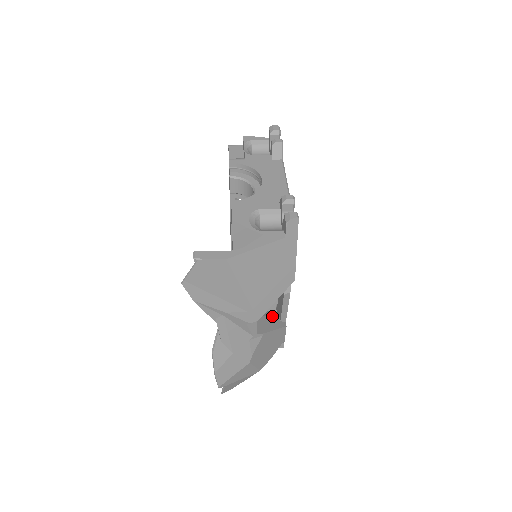
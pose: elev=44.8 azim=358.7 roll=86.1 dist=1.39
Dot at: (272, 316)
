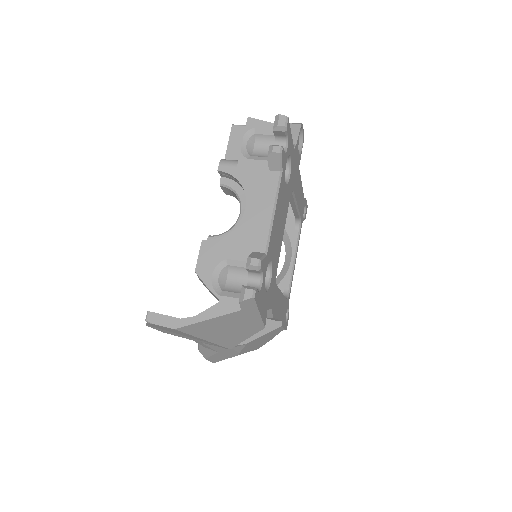
Dot at: occluded
